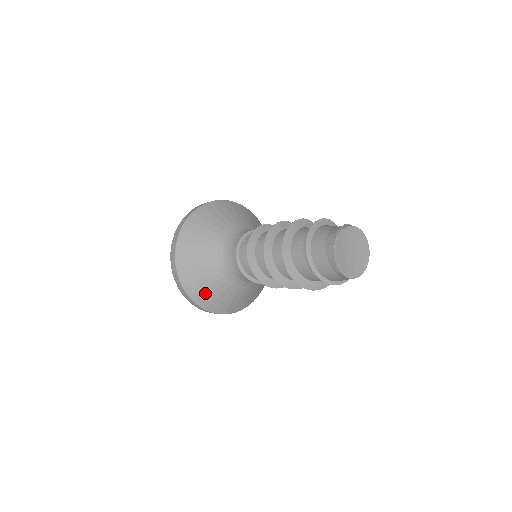
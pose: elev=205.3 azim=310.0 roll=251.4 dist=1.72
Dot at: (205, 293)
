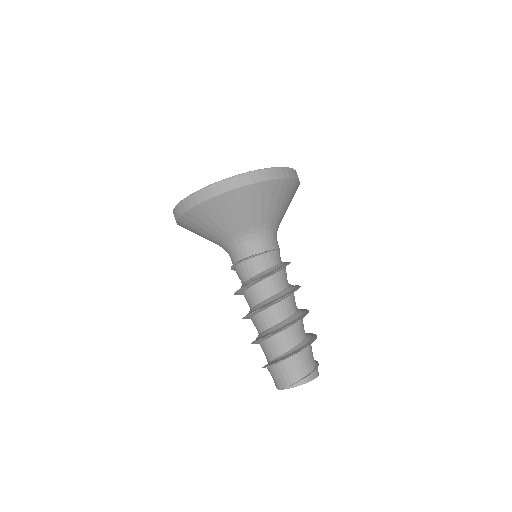
Dot at: occluded
